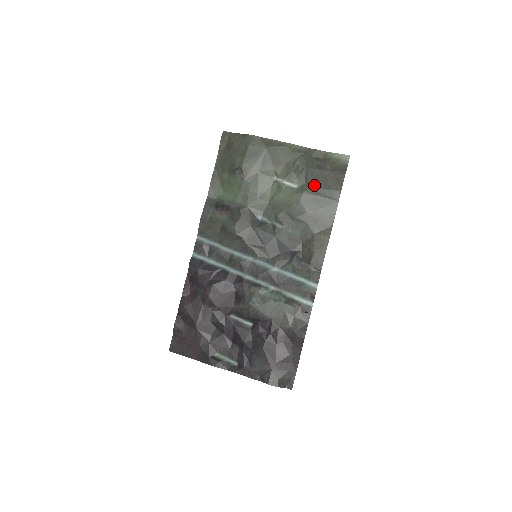
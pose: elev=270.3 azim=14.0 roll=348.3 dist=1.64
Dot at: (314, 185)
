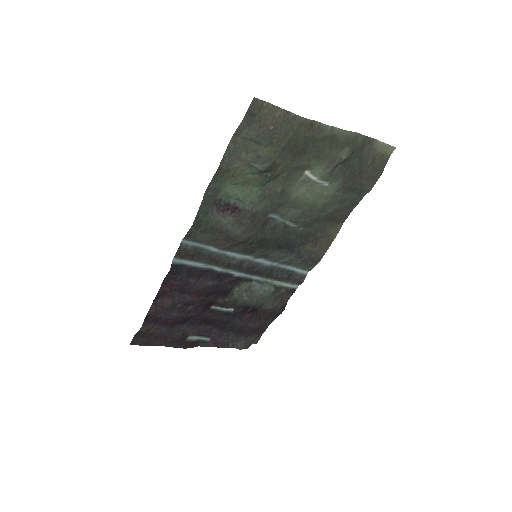
Dot at: (348, 184)
